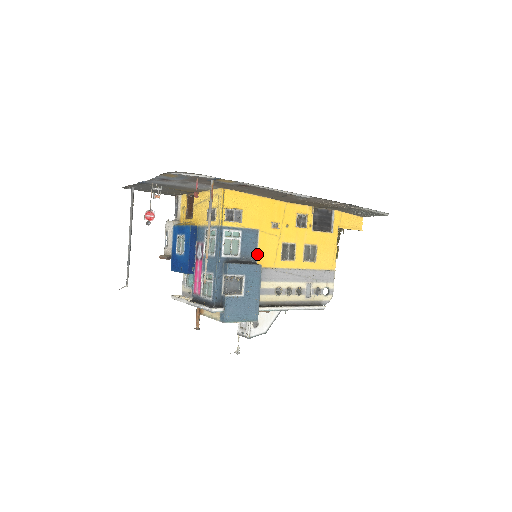
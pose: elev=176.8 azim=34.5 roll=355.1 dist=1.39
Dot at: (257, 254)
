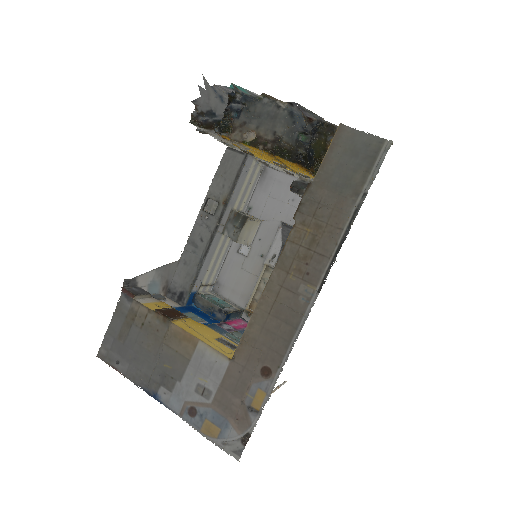
Dot at: occluded
